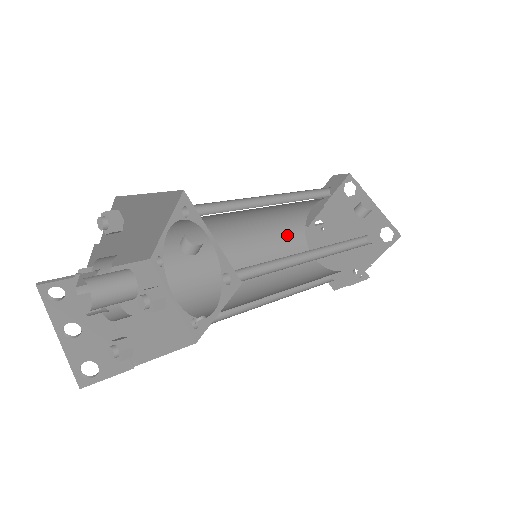
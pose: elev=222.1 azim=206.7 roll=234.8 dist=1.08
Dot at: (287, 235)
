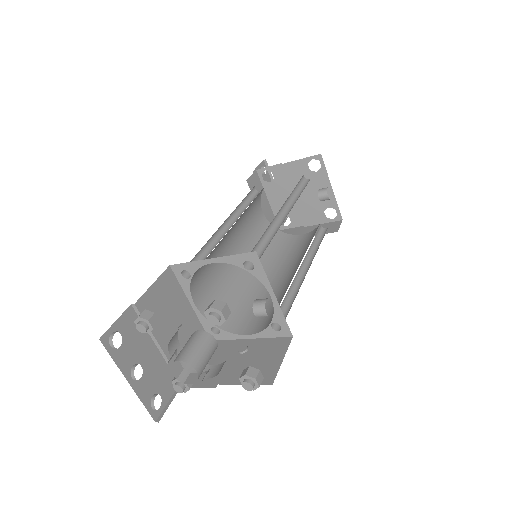
Dot at: (254, 200)
